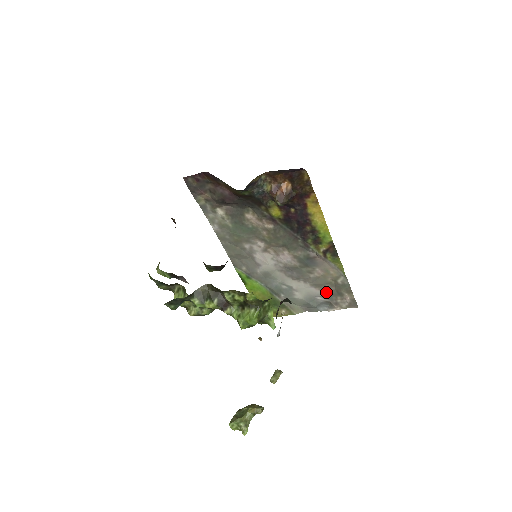
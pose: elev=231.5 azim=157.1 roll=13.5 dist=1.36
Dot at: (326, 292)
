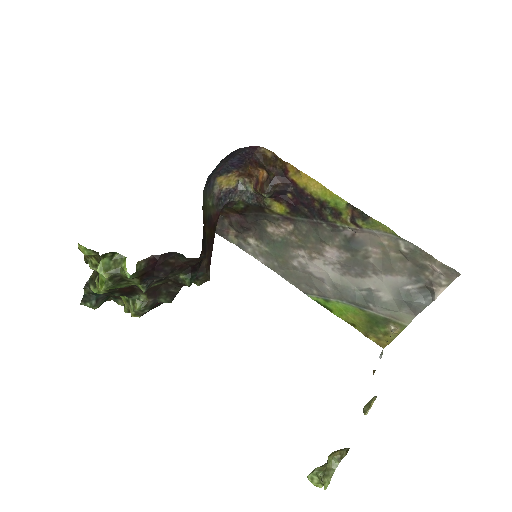
Dot at: (408, 274)
